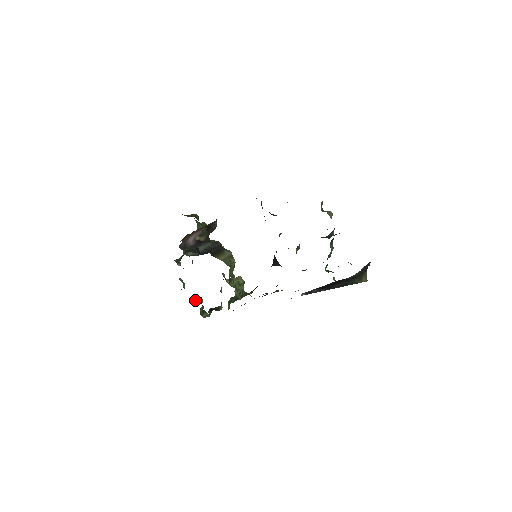
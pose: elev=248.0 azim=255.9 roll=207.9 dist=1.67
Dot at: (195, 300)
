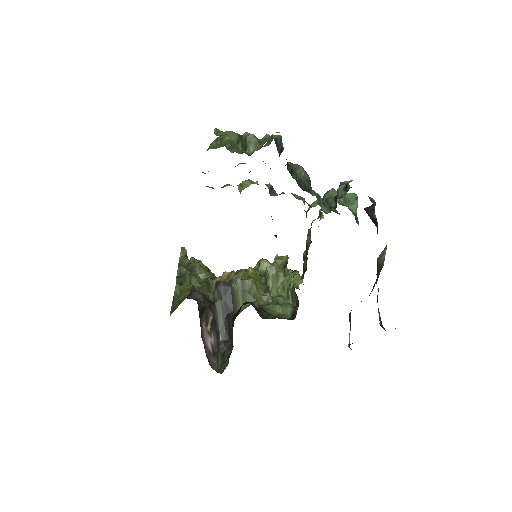
Dot at: occluded
